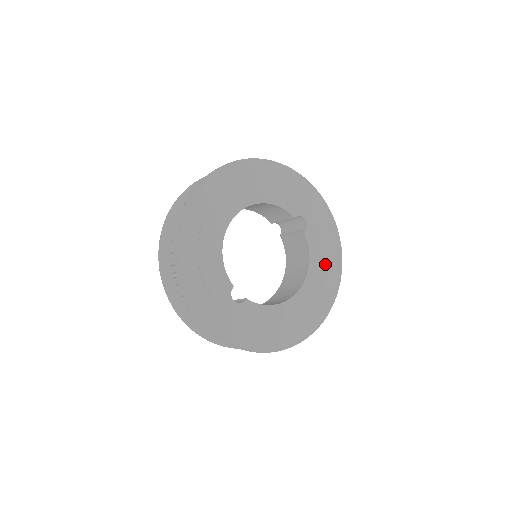
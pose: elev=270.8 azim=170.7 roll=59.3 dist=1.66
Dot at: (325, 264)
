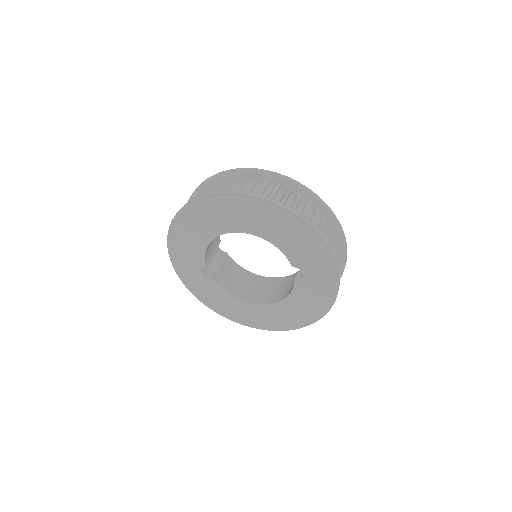
Dot at: (301, 309)
